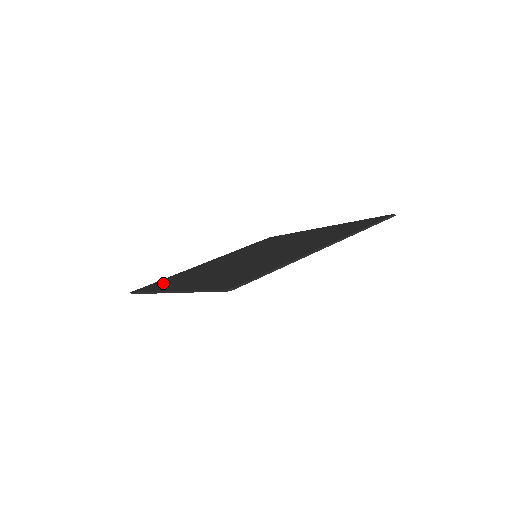
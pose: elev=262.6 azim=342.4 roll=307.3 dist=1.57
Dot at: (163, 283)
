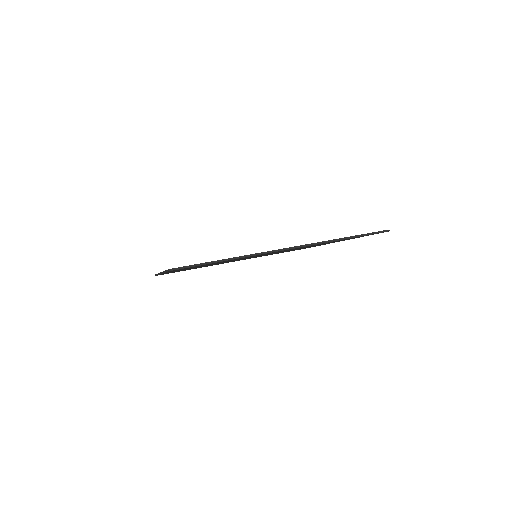
Dot at: occluded
